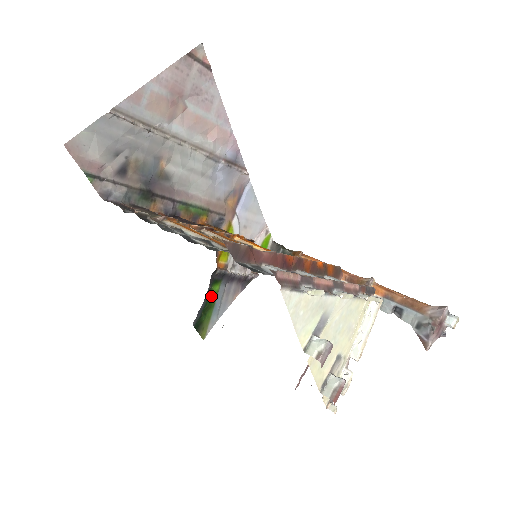
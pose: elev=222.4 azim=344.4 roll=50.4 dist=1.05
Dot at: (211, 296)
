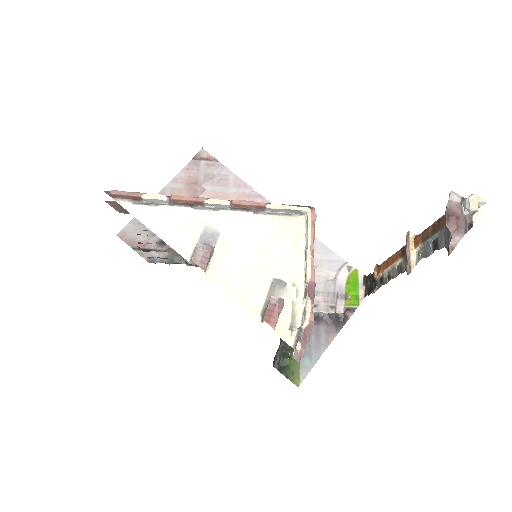
Dot at: occluded
